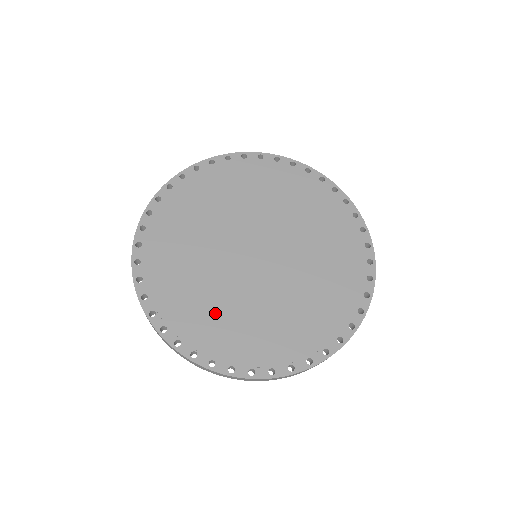
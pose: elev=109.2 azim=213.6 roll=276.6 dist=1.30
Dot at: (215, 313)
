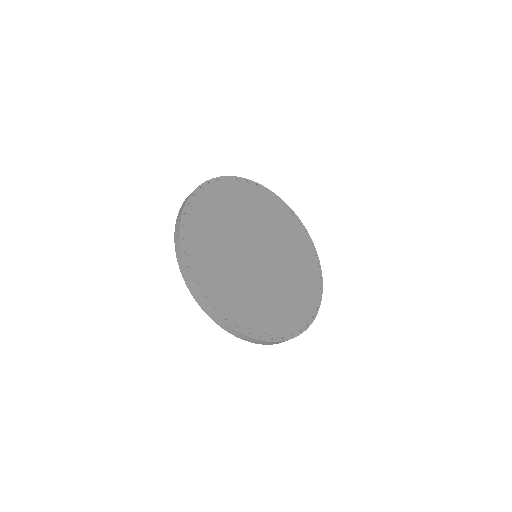
Dot at: (214, 235)
